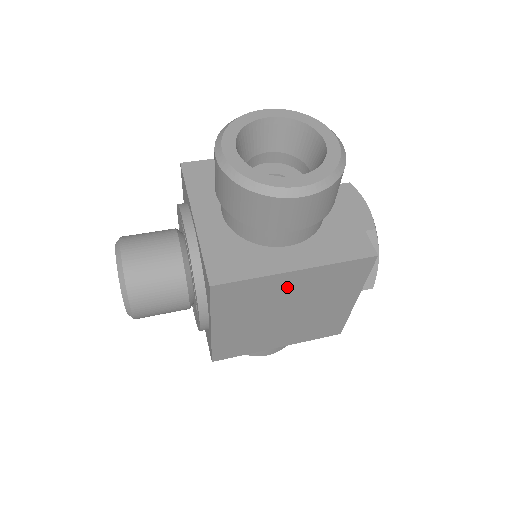
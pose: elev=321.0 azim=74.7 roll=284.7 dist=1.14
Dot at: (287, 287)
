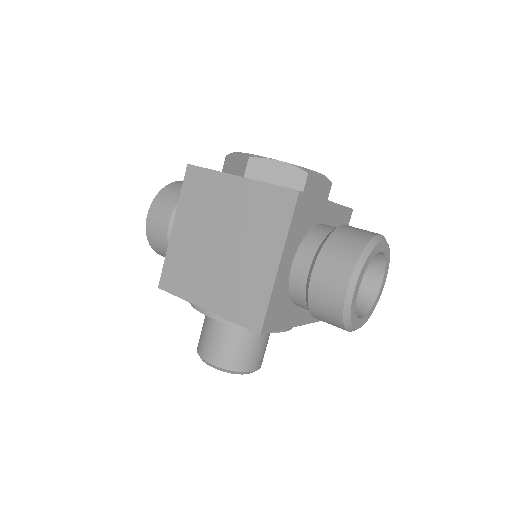
Dot at: occluded
